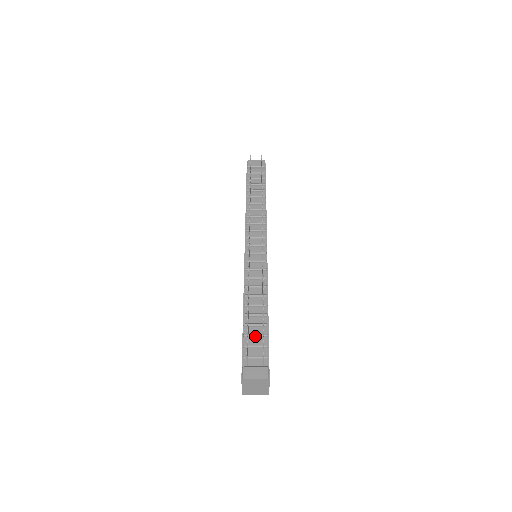
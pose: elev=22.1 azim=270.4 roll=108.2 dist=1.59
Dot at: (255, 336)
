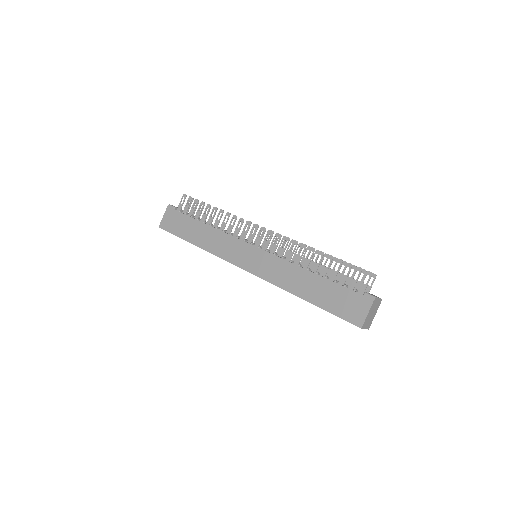
Dot at: occluded
